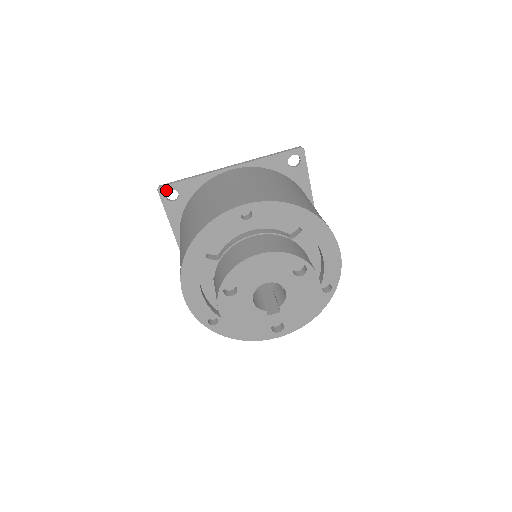
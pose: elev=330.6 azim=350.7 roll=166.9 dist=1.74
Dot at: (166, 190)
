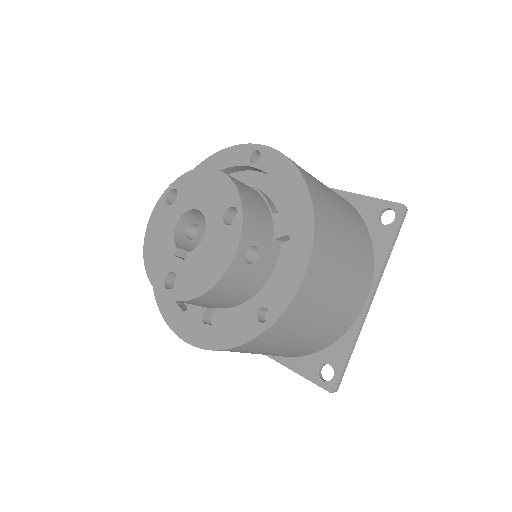
Dot at: occluded
